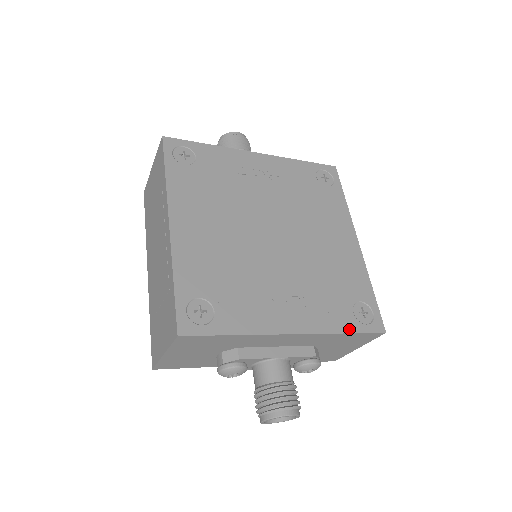
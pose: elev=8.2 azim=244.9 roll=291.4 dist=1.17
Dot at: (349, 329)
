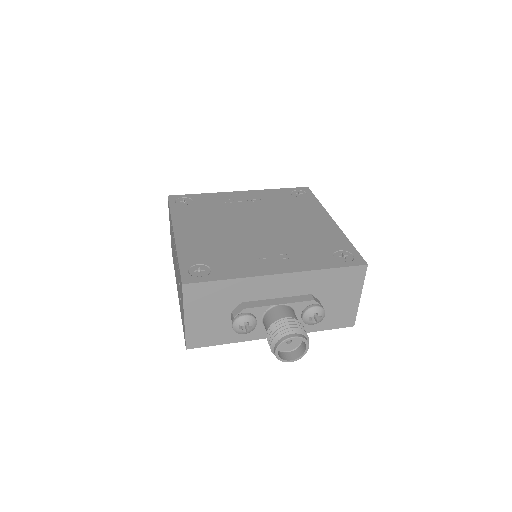
Dot at: (331, 266)
